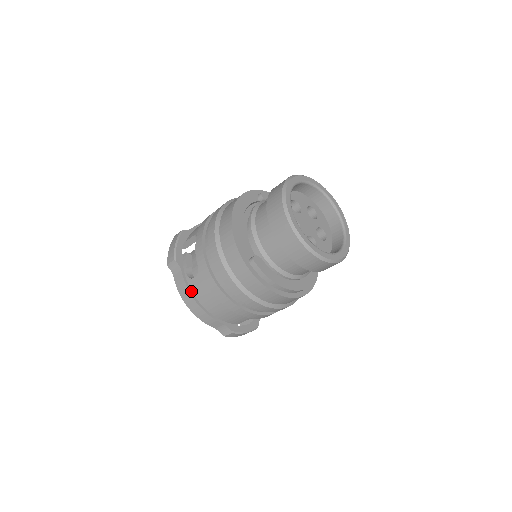
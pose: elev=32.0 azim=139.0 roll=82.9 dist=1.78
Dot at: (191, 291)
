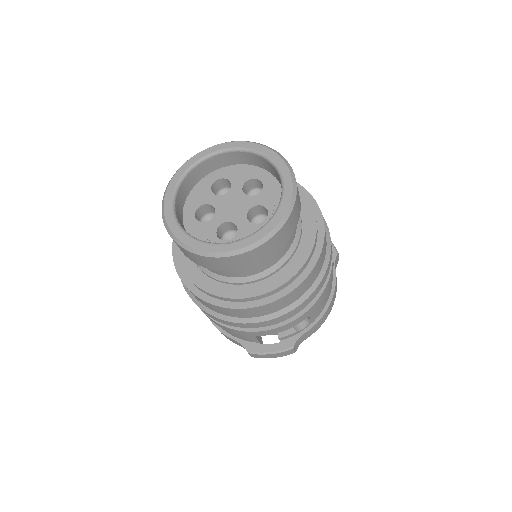
Dot at: occluded
